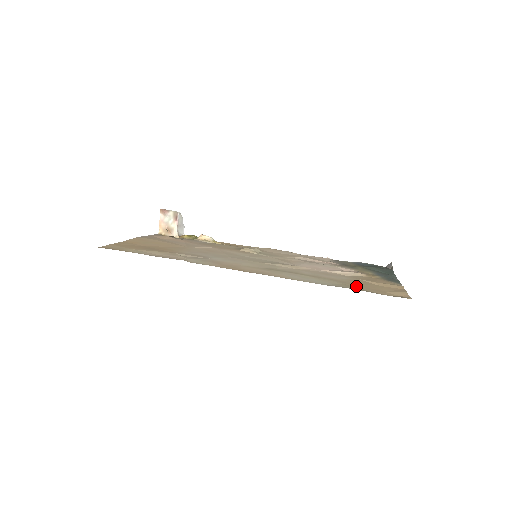
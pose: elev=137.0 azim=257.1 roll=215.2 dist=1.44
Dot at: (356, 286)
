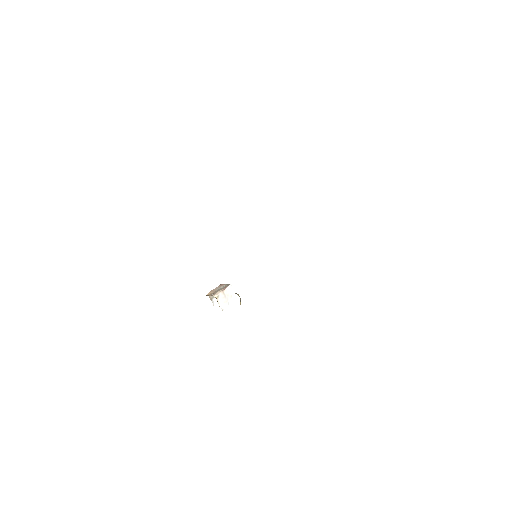
Dot at: occluded
